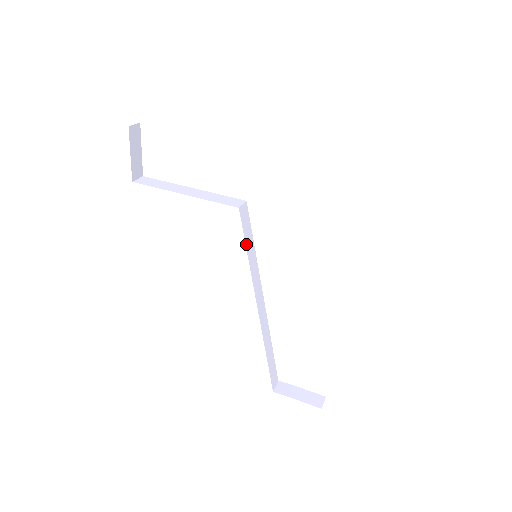
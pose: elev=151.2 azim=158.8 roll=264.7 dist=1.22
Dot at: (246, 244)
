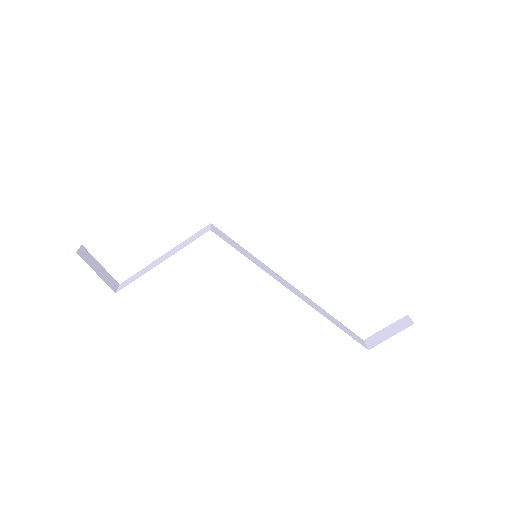
Dot at: (241, 253)
